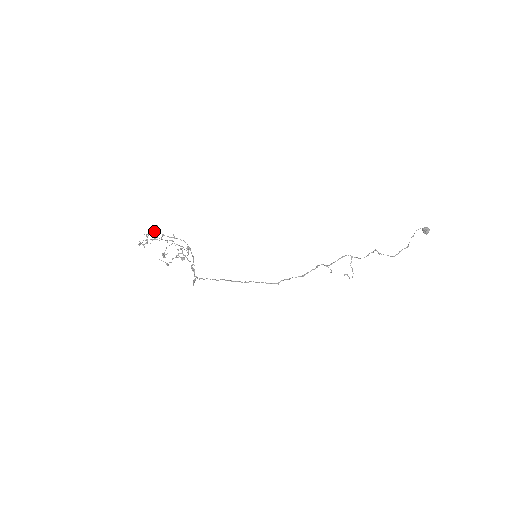
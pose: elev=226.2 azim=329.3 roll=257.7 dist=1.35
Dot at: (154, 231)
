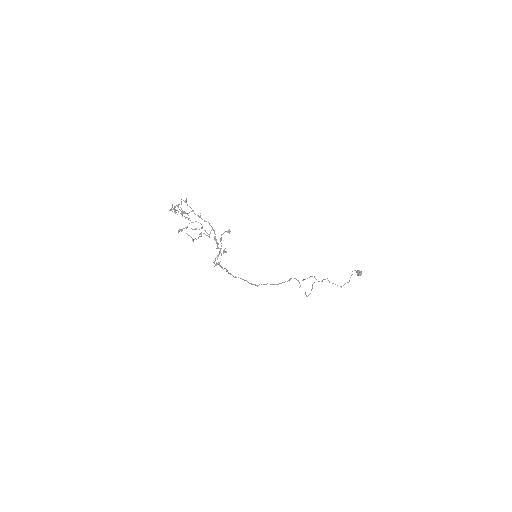
Dot at: occluded
